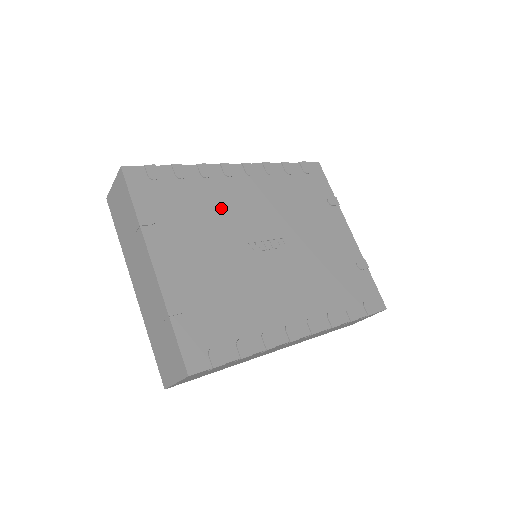
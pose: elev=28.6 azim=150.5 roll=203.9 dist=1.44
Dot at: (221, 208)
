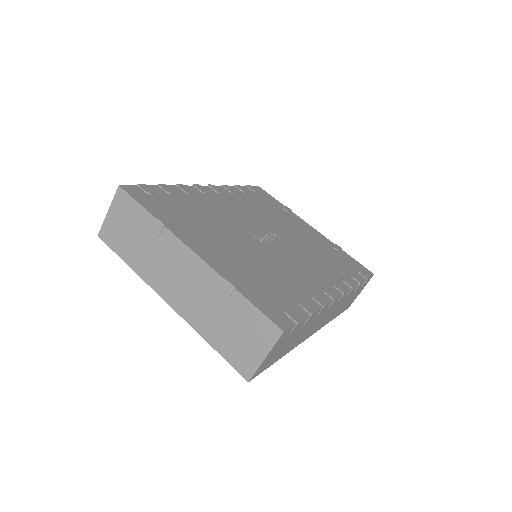
Dot at: (216, 213)
